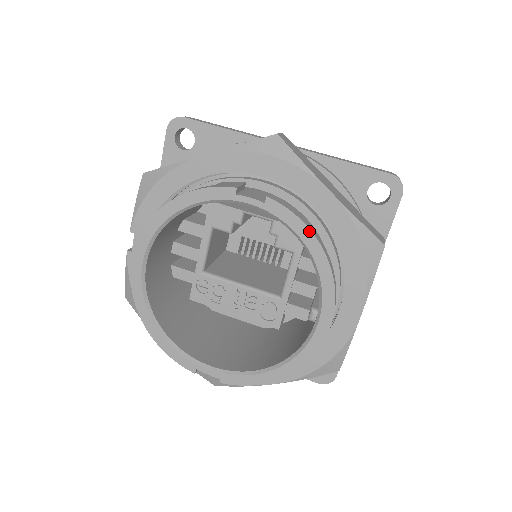
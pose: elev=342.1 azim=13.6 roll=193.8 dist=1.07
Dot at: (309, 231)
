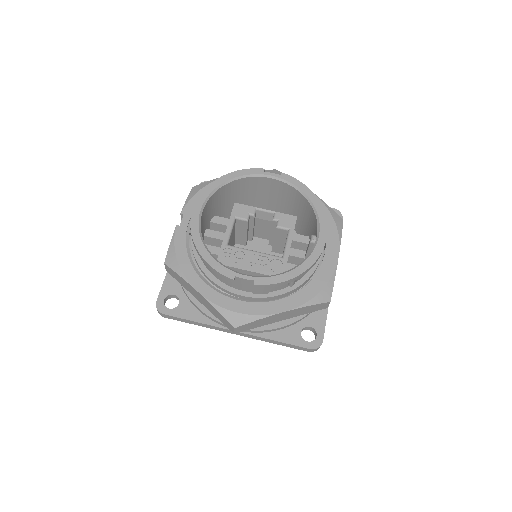
Dot at: (307, 188)
